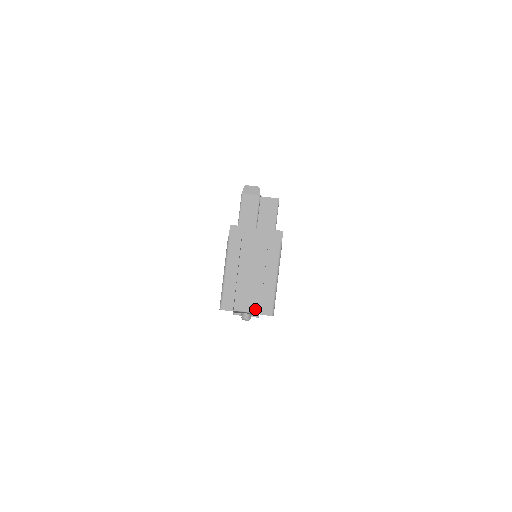
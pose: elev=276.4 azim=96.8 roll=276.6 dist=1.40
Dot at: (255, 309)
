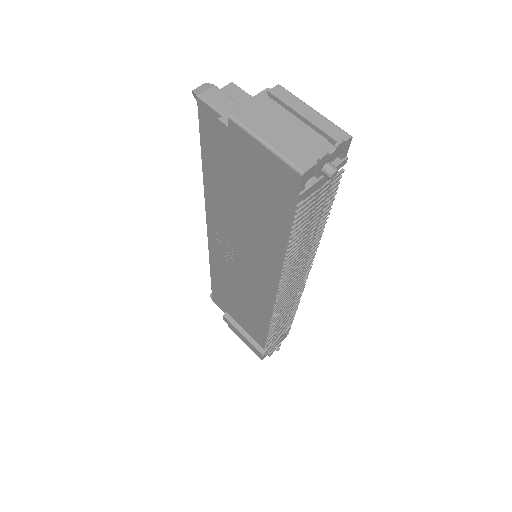
Dot at: (330, 150)
